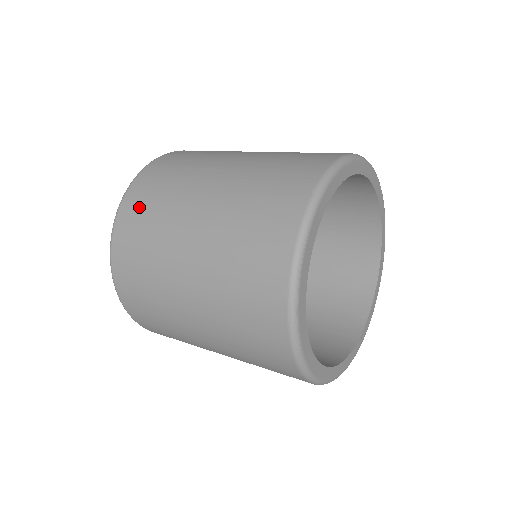
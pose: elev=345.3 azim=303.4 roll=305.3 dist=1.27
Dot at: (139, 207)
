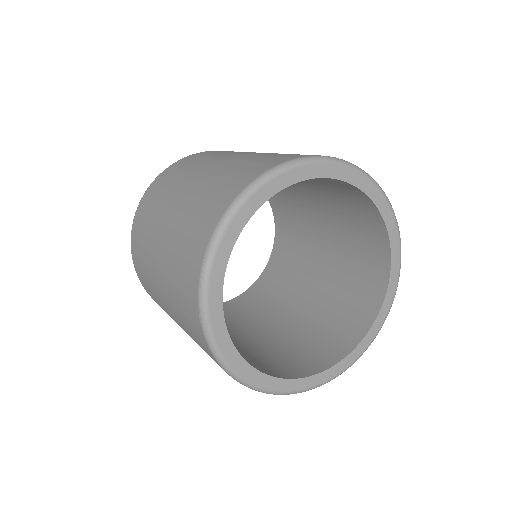
Dot at: (144, 284)
